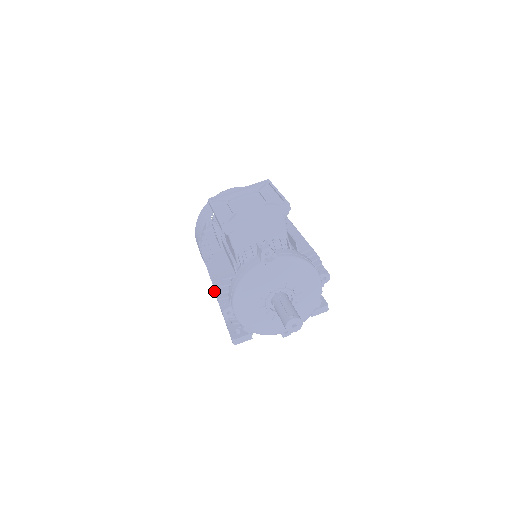
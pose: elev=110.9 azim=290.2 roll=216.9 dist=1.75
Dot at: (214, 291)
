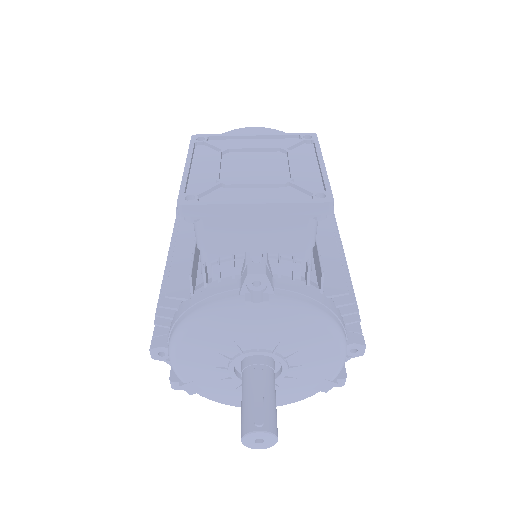
Dot at: occluded
